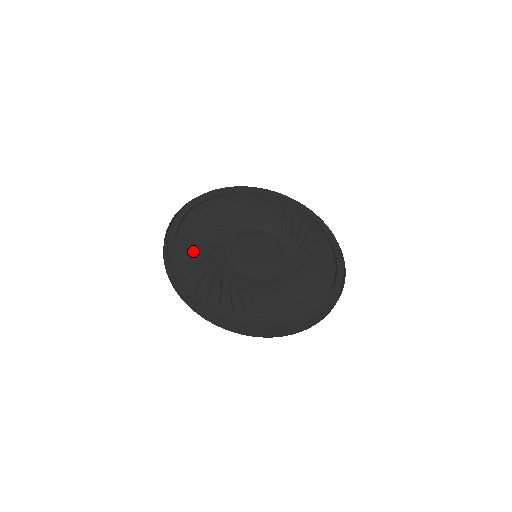
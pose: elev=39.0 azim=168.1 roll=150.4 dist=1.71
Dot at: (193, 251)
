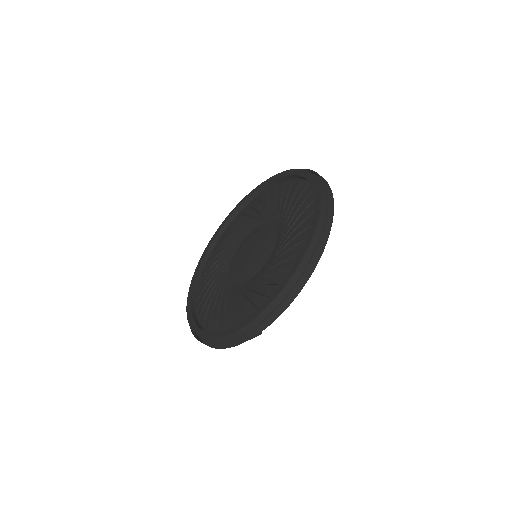
Dot at: (205, 298)
